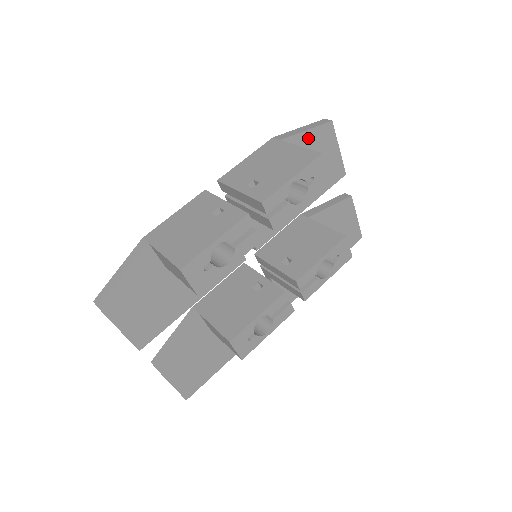
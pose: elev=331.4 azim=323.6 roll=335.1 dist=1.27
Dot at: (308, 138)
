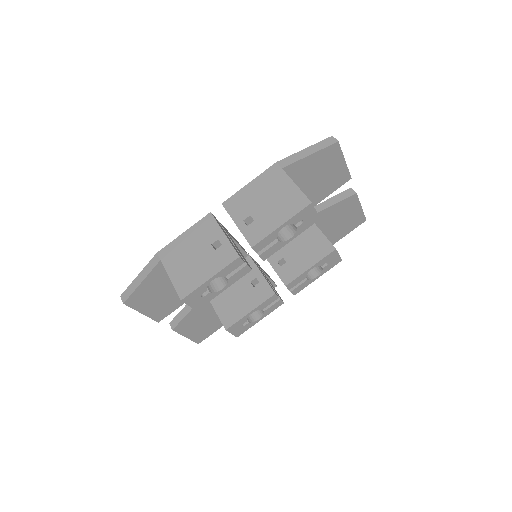
Dot at: (311, 160)
